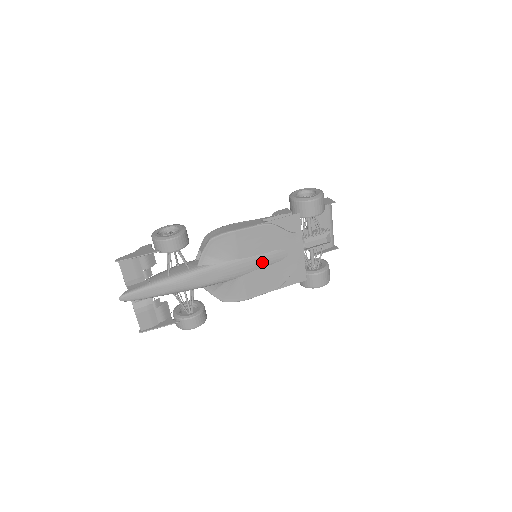
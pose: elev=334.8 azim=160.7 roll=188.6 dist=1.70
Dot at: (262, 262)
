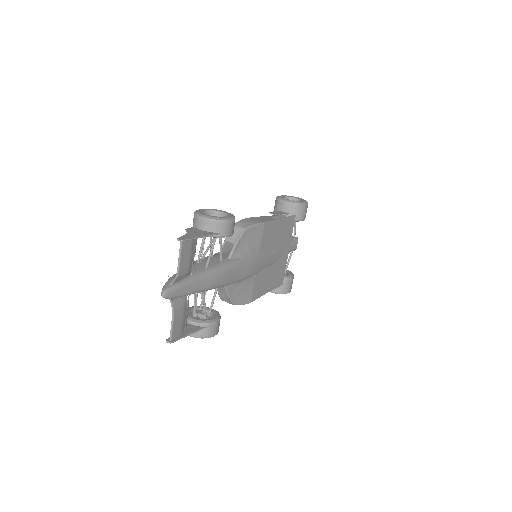
Dot at: (269, 261)
